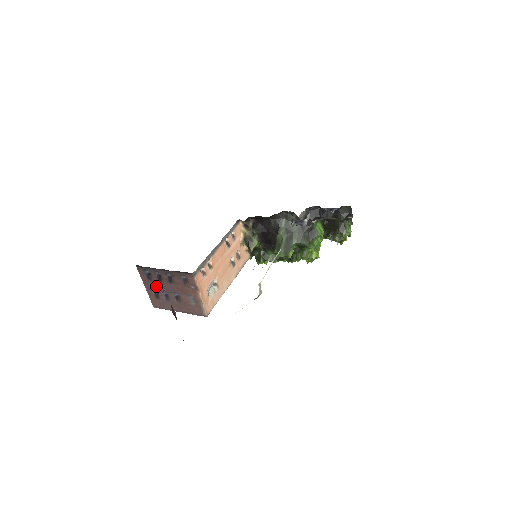
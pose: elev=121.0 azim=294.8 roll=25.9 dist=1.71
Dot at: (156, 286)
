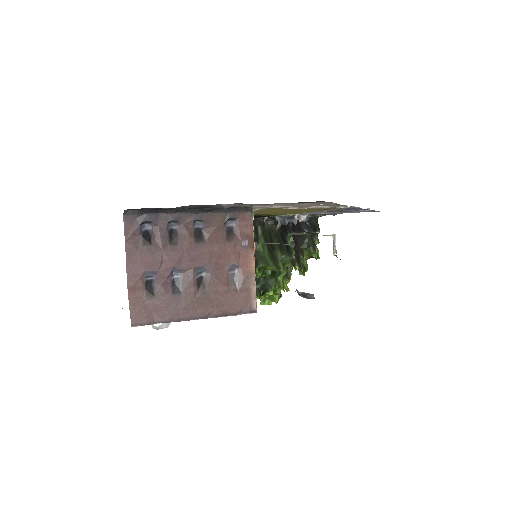
Dot at: (158, 260)
